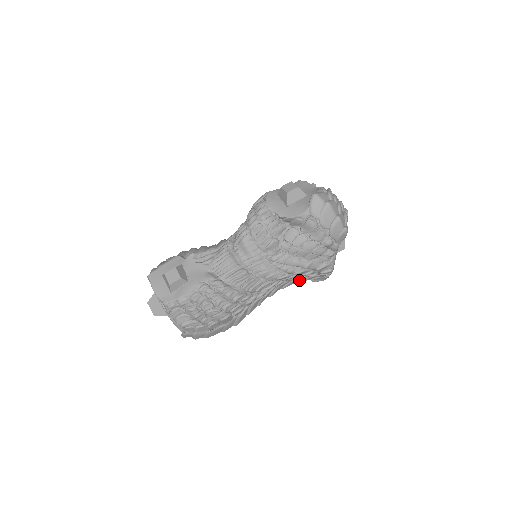
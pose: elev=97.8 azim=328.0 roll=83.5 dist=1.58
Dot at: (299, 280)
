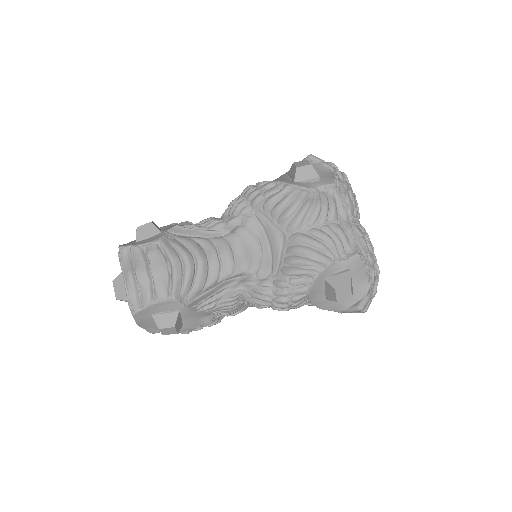
Dot at: occluded
